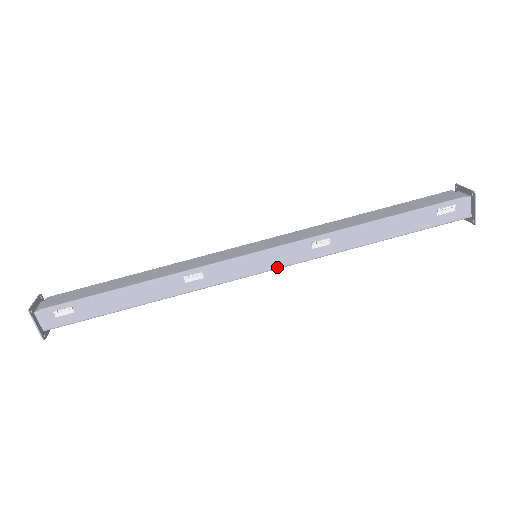
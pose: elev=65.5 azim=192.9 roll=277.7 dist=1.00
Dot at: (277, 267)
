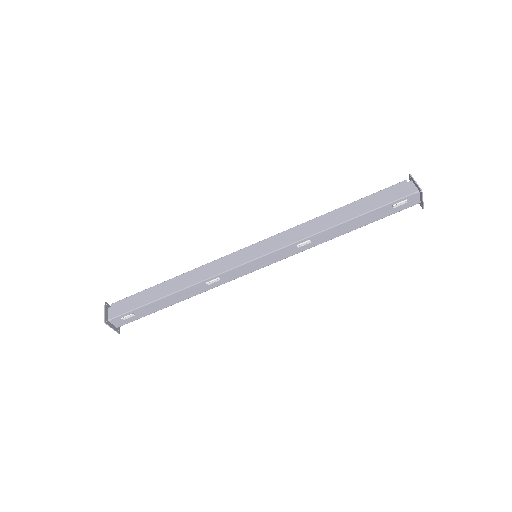
Dot at: occluded
